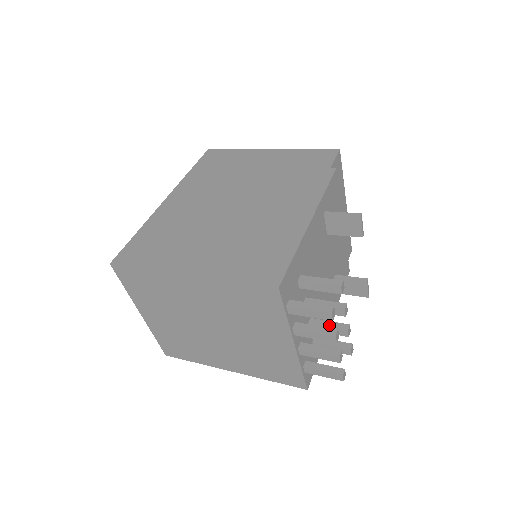
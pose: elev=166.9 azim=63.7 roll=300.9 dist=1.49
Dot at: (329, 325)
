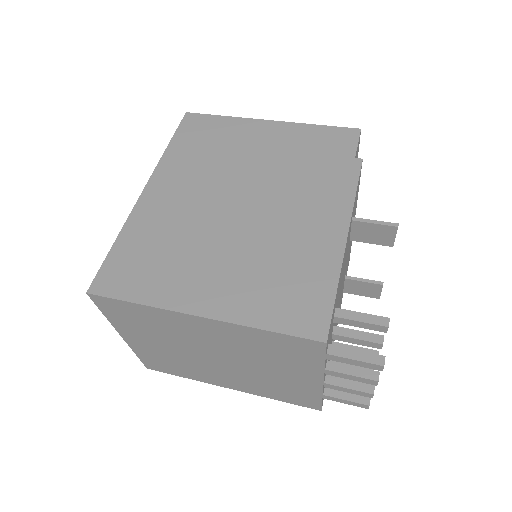
Dot at: occluded
